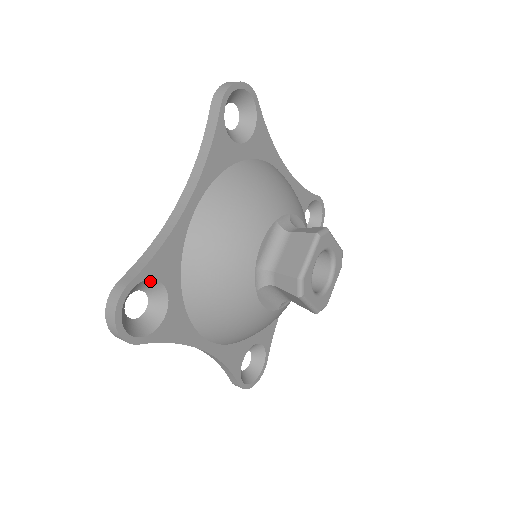
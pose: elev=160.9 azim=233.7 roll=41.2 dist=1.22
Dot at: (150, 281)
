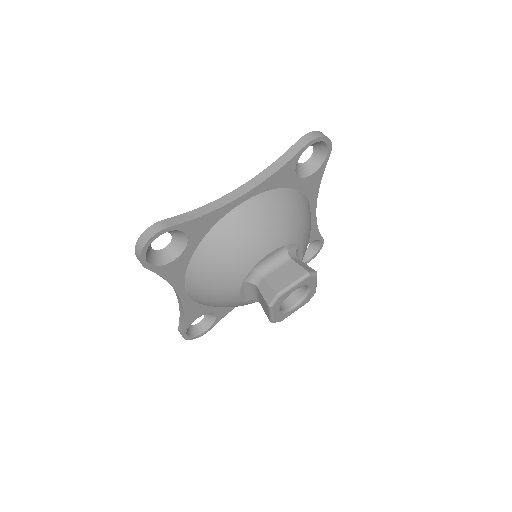
Dot at: (182, 232)
